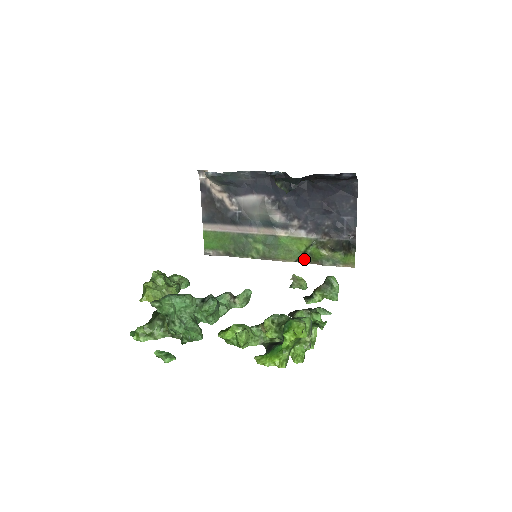
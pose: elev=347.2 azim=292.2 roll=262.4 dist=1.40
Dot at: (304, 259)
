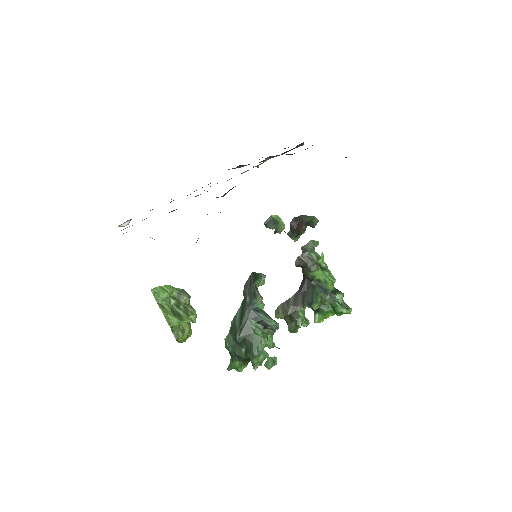
Dot at: occluded
